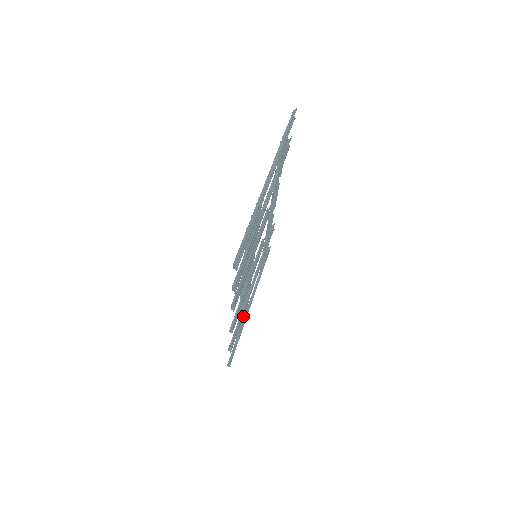
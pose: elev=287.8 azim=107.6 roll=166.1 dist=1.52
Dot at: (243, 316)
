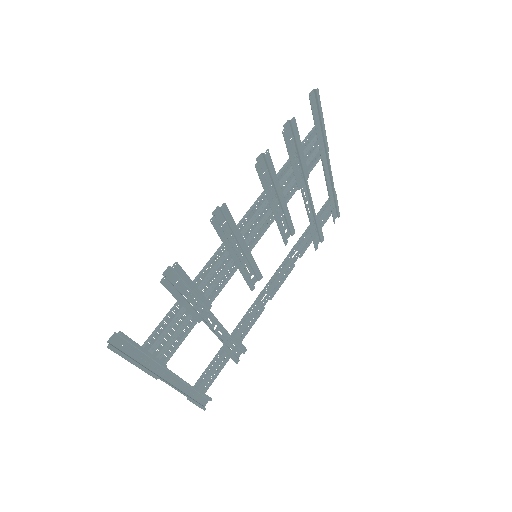
Dot at: (171, 339)
